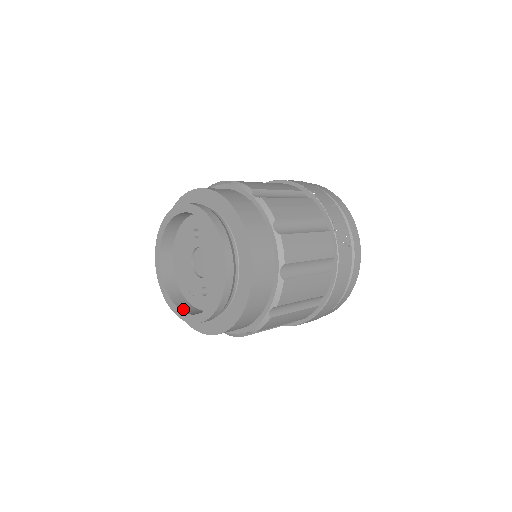
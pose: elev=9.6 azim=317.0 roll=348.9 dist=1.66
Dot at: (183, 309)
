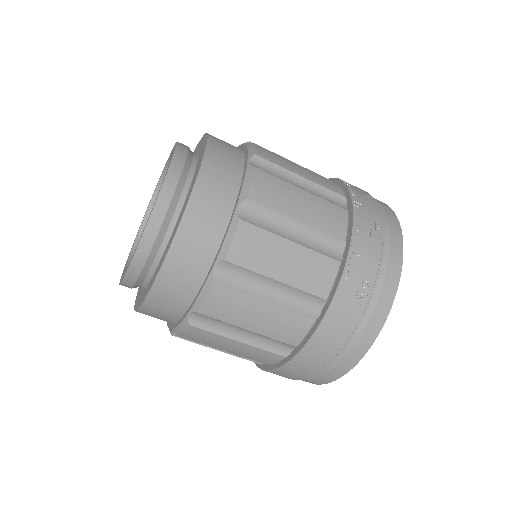
Dot at: occluded
